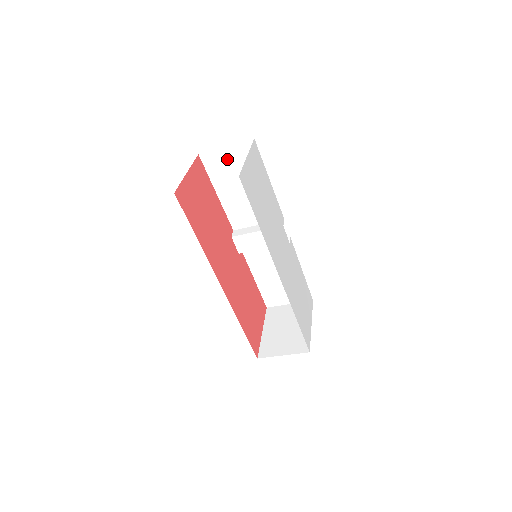
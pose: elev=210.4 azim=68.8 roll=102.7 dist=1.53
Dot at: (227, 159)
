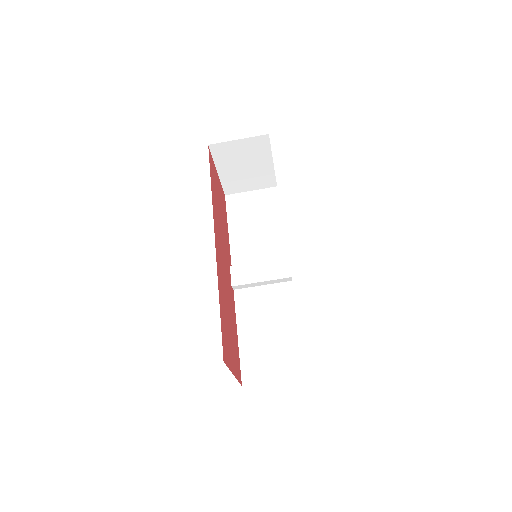
Dot at: (249, 201)
